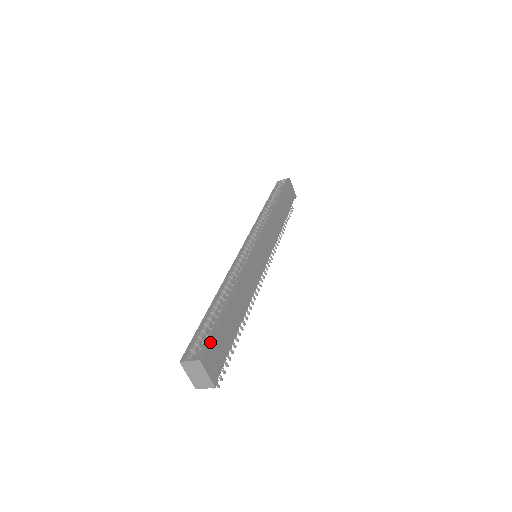
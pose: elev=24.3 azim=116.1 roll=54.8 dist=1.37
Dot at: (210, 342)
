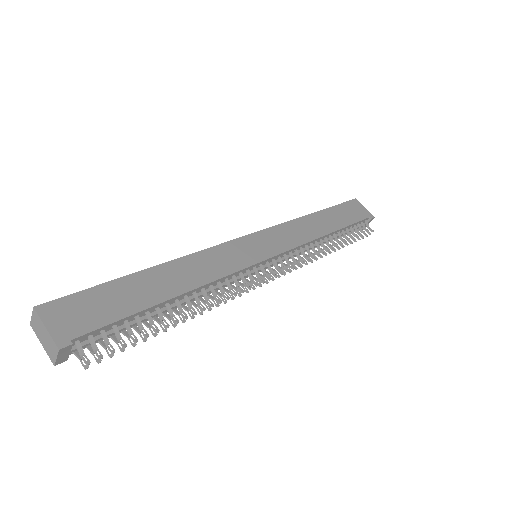
Dot at: (72, 297)
